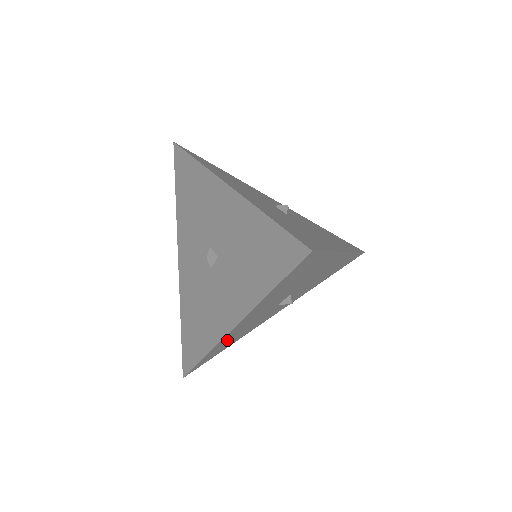
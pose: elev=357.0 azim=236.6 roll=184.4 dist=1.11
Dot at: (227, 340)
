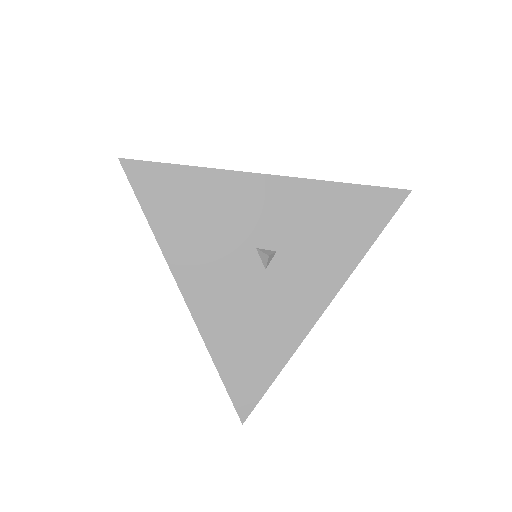
Dot at: occluded
